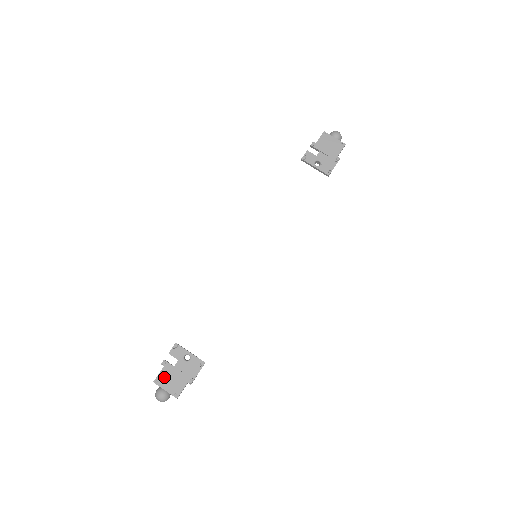
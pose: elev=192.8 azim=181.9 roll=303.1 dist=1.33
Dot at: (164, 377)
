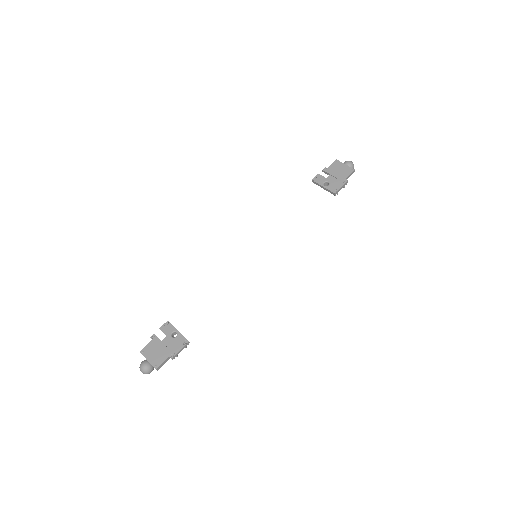
Dot at: (150, 349)
